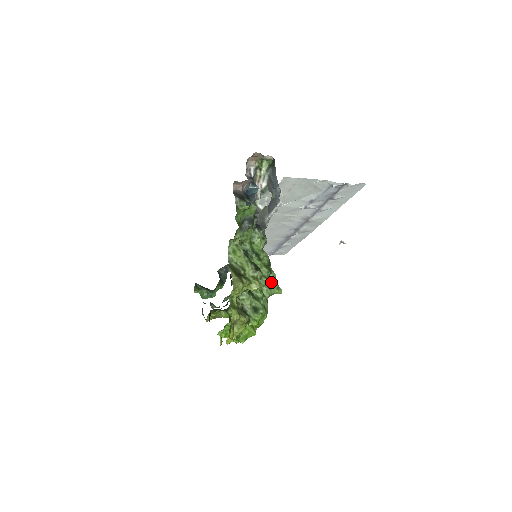
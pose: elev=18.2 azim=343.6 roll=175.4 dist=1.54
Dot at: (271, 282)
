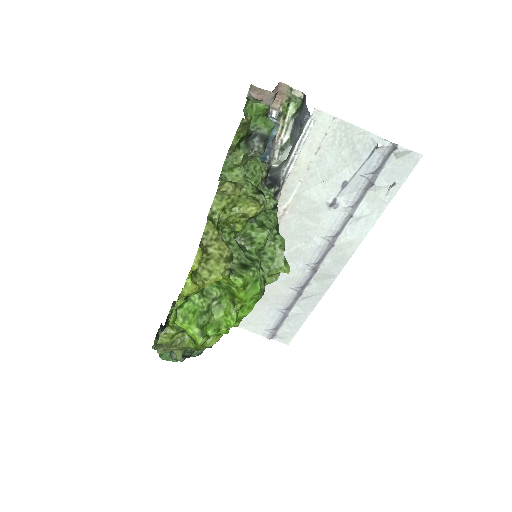
Dot at: (276, 246)
